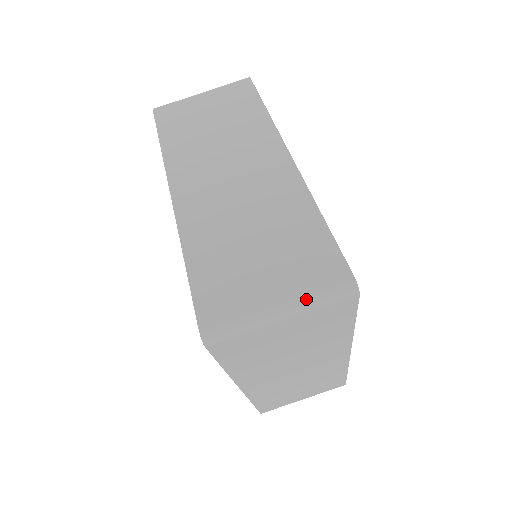
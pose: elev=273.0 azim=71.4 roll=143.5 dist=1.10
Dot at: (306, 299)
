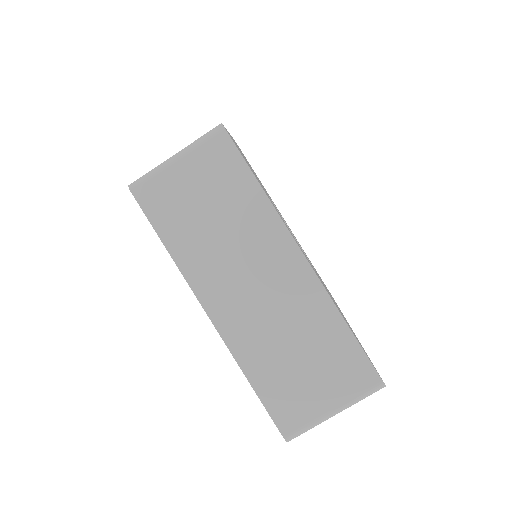
Dot at: (352, 403)
